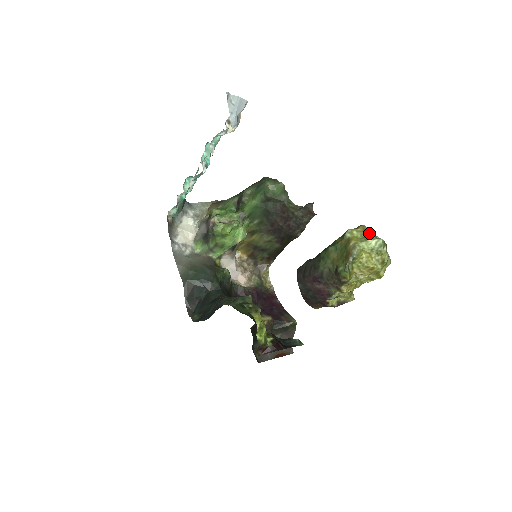
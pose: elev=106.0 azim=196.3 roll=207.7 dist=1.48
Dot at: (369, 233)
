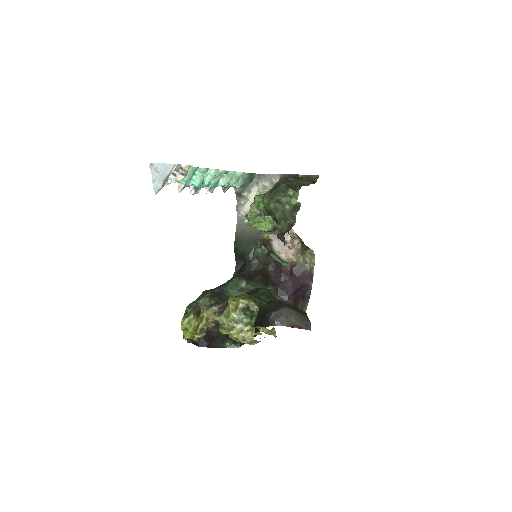
Dot at: (235, 311)
